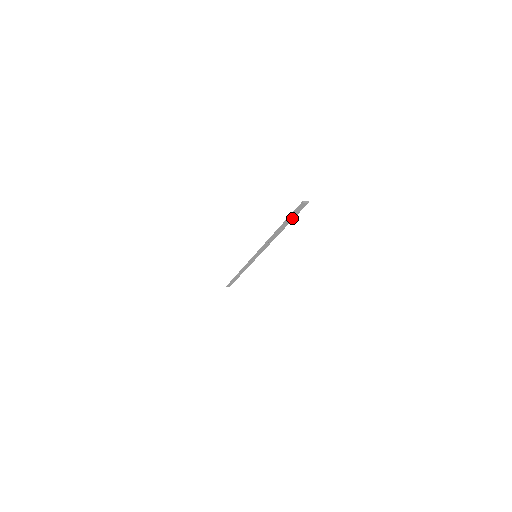
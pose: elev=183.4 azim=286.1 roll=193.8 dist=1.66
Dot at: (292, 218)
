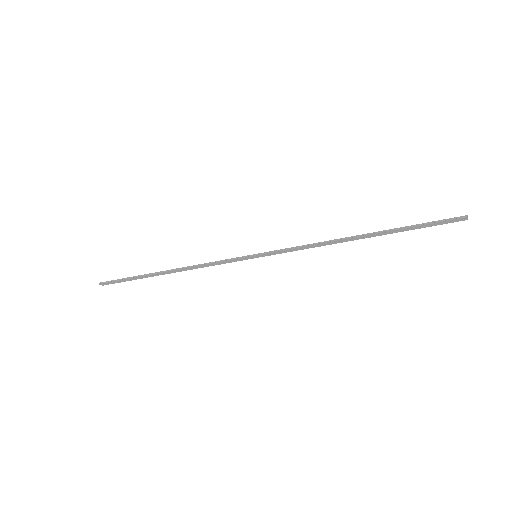
Dot at: (412, 228)
